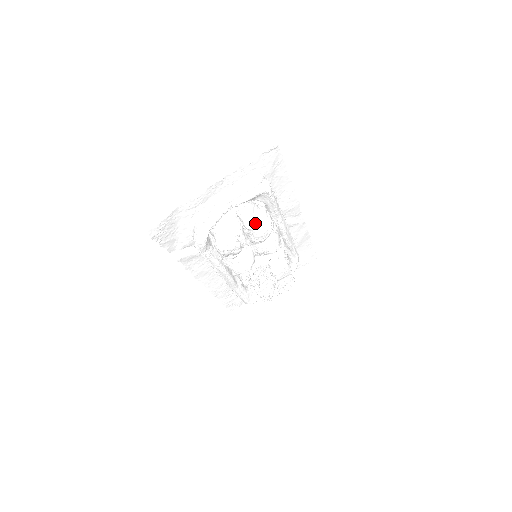
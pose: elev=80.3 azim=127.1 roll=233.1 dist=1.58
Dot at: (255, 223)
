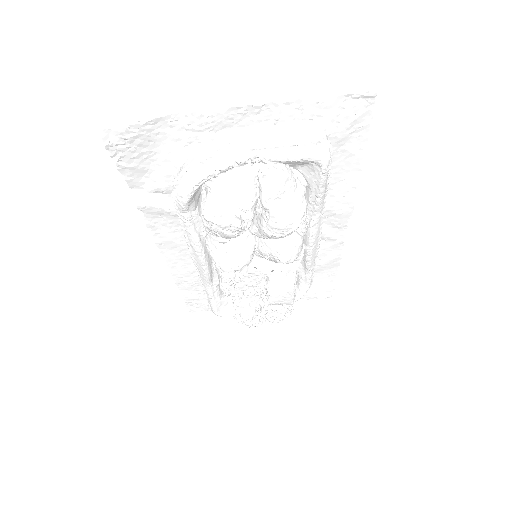
Dot at: (279, 203)
